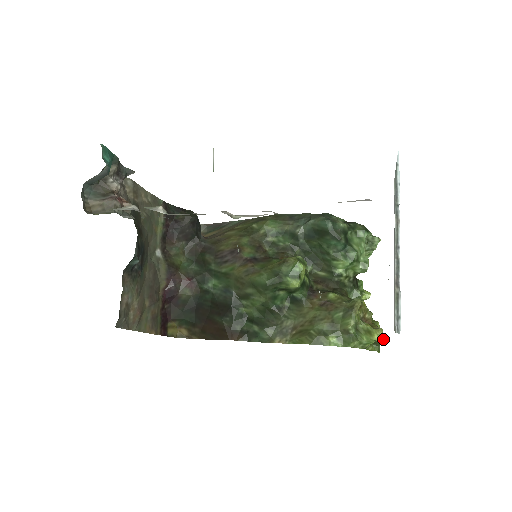
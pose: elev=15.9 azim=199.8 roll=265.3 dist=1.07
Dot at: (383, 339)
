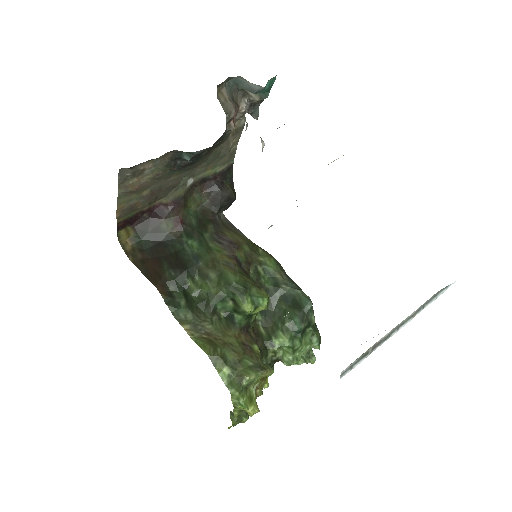
Dot at: occluded
